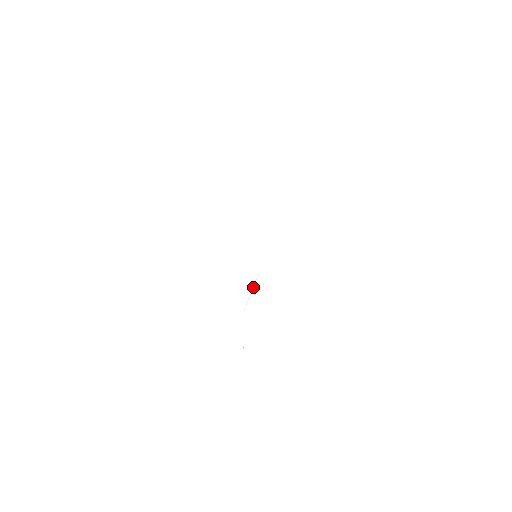
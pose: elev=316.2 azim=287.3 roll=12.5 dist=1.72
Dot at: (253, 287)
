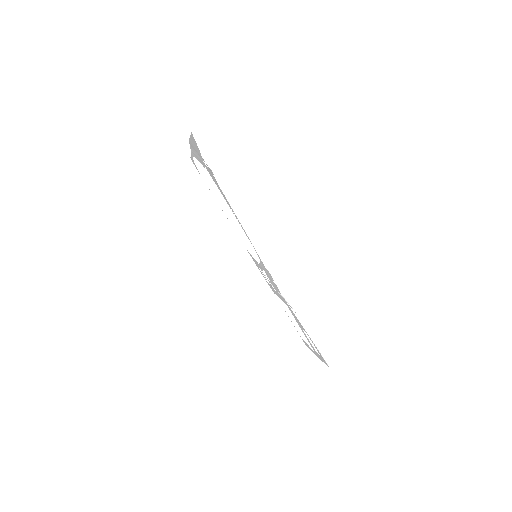
Dot at: (279, 293)
